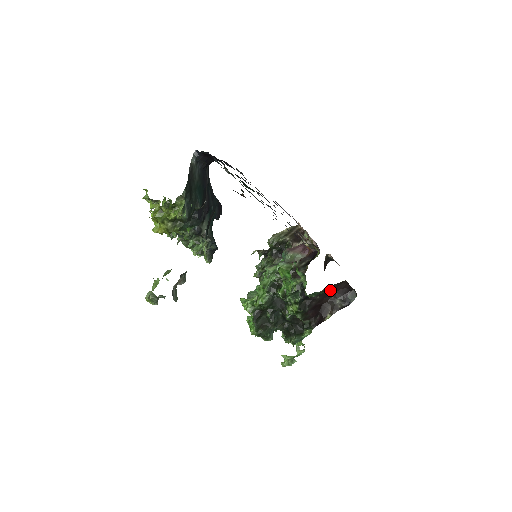
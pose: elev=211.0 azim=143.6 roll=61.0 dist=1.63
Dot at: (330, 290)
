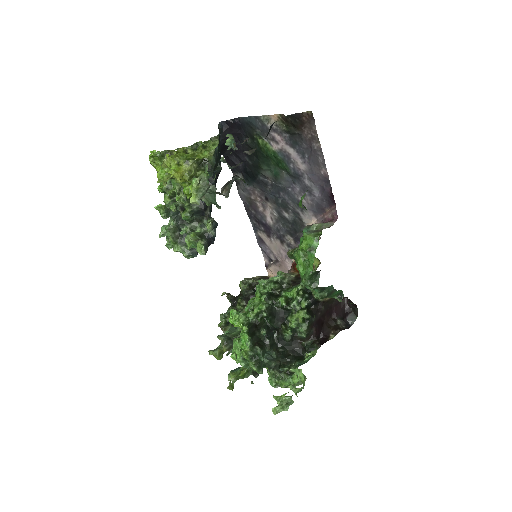
Dot at: (338, 295)
